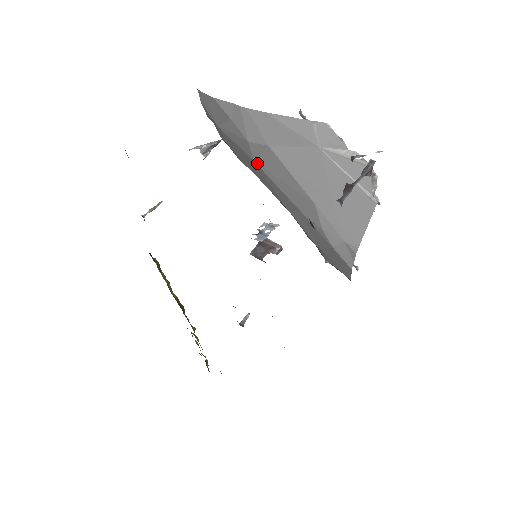
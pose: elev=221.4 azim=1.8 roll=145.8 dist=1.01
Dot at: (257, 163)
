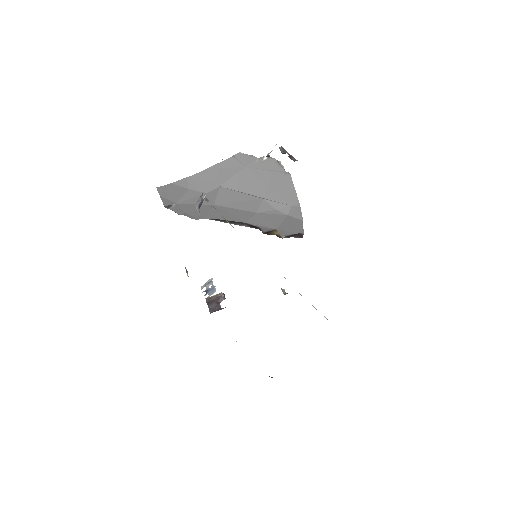
Dot at: (216, 204)
